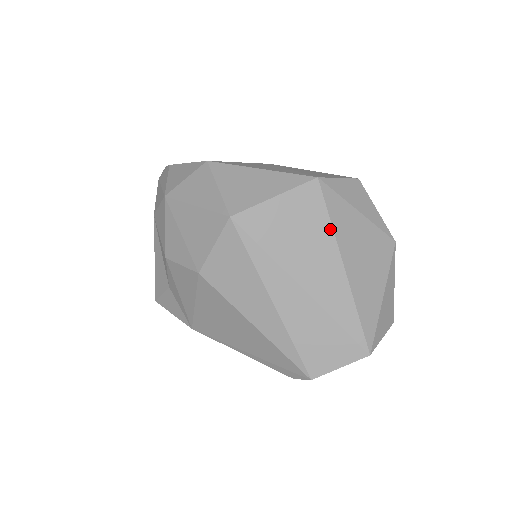
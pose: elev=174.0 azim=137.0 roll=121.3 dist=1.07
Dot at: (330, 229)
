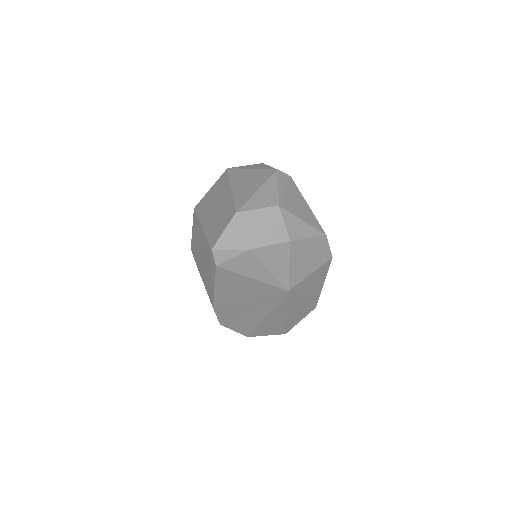
Dot at: (228, 180)
